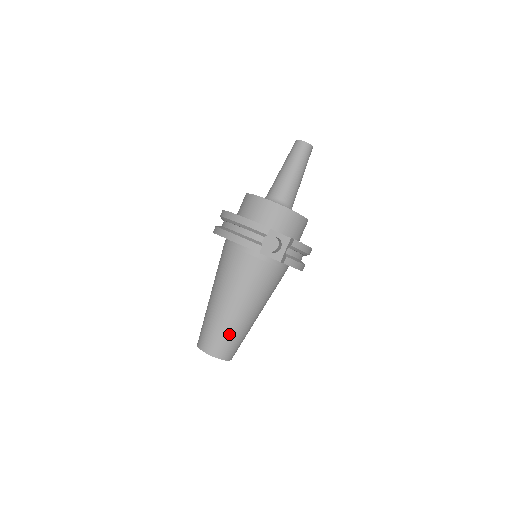
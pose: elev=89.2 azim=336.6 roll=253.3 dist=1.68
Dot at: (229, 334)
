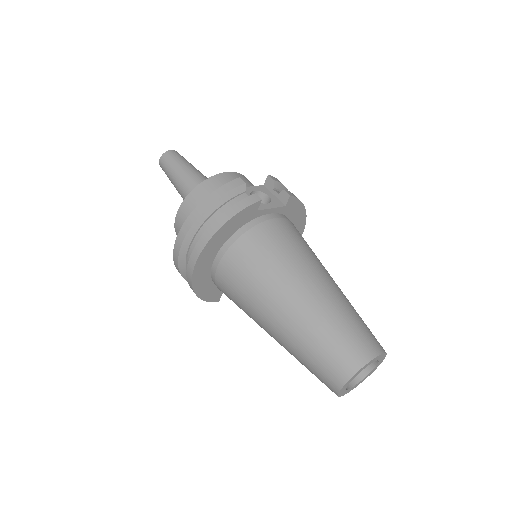
Dot at: (348, 317)
